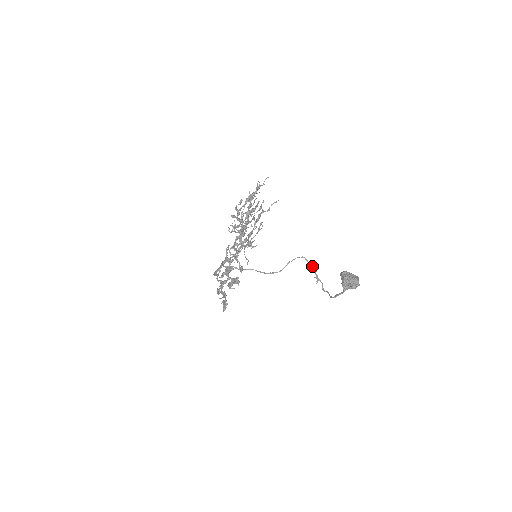
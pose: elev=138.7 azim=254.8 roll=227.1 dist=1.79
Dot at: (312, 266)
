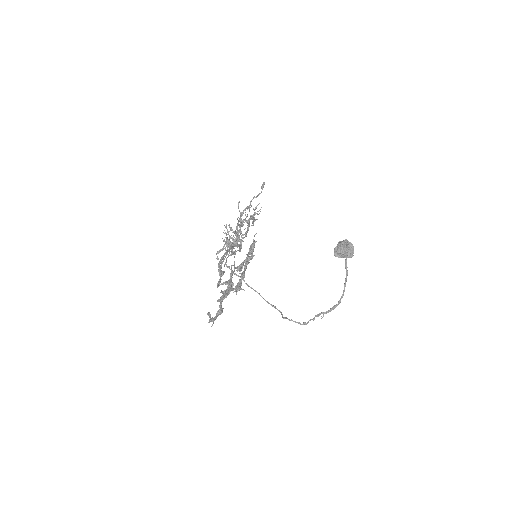
Dot at: occluded
